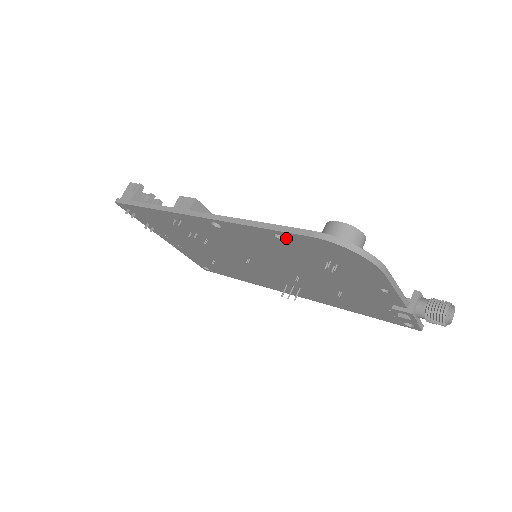
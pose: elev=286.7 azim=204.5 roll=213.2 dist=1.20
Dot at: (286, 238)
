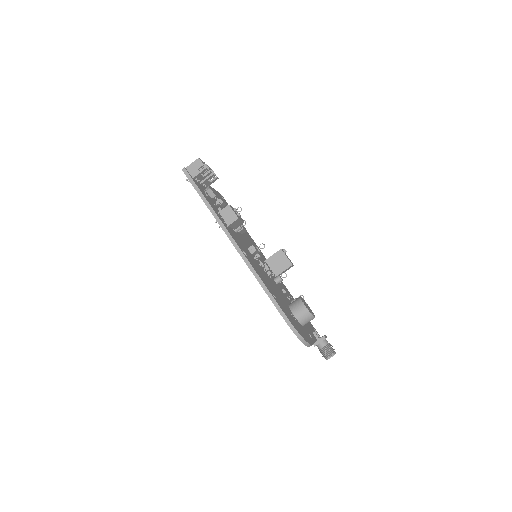
Dot at: occluded
